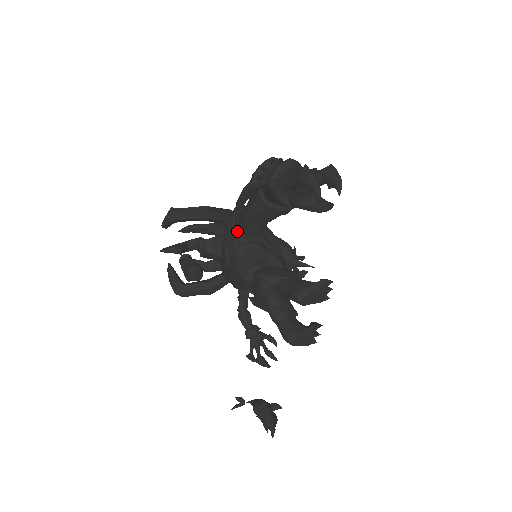
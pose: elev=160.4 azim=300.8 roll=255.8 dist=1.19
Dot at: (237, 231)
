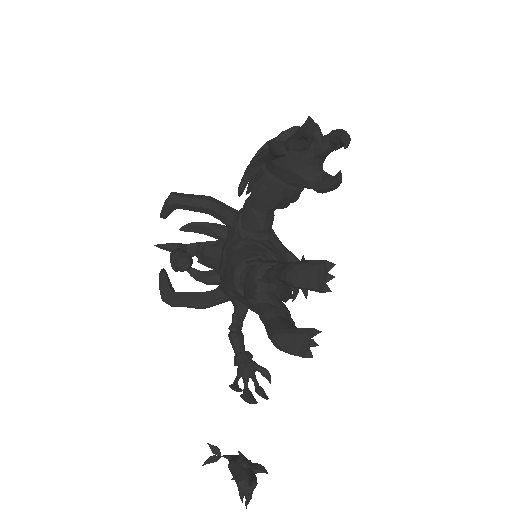
Dot at: (238, 225)
